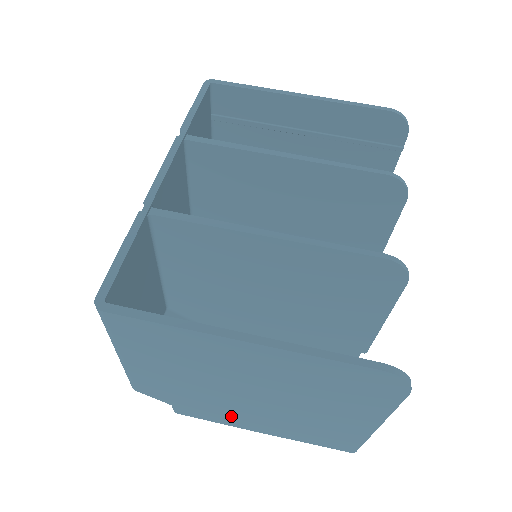
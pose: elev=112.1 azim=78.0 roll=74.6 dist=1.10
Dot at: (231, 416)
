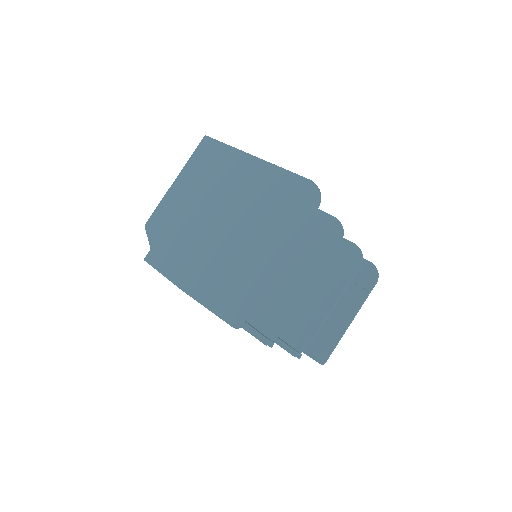
Dot at: (182, 260)
